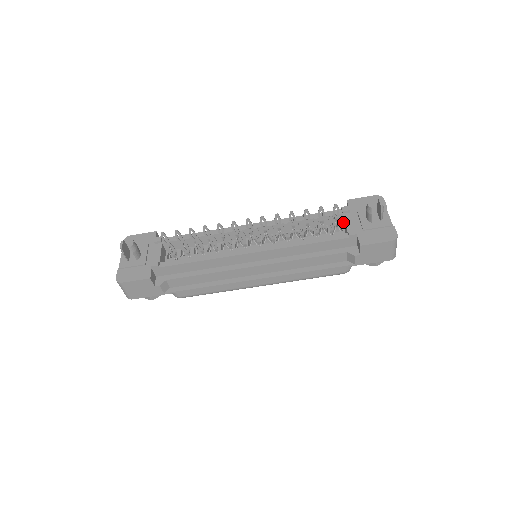
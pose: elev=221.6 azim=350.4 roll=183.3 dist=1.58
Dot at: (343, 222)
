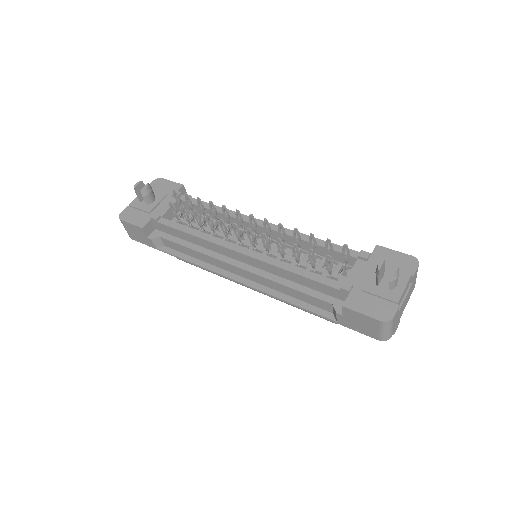
Dot at: occluded
